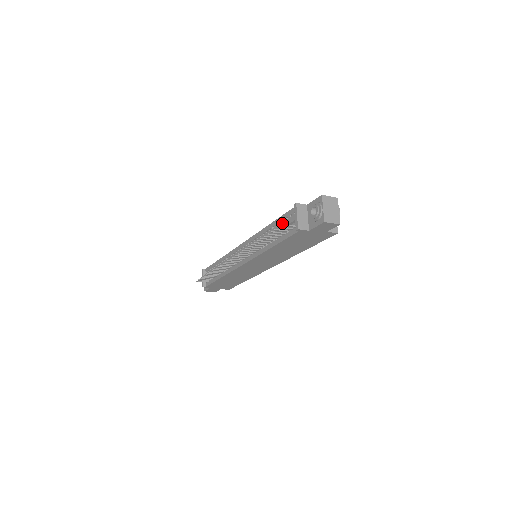
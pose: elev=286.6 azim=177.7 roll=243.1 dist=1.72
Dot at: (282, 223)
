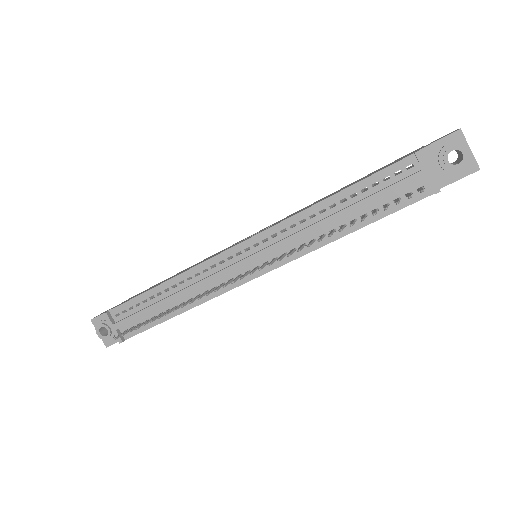
Dot at: (384, 189)
